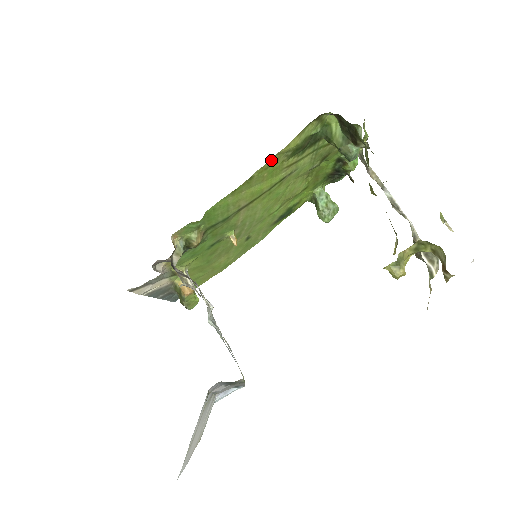
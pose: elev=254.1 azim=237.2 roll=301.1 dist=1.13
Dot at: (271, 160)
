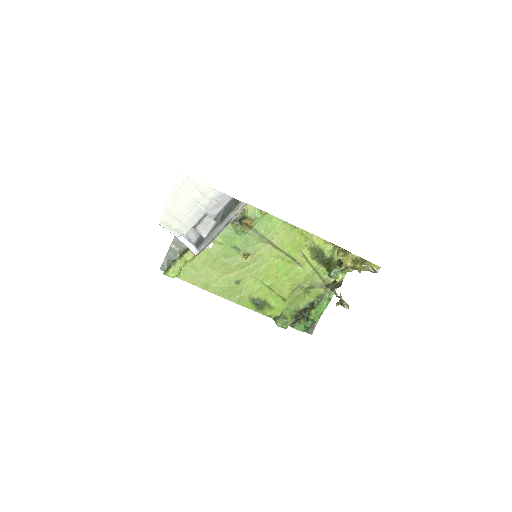
Dot at: (307, 234)
